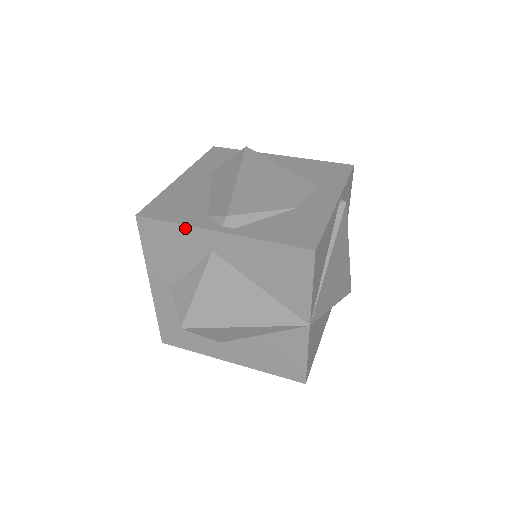
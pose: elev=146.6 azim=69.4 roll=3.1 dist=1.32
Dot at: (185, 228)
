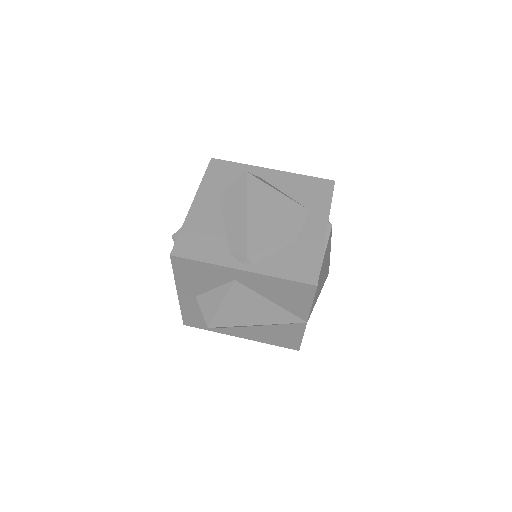
Dot at: (213, 266)
